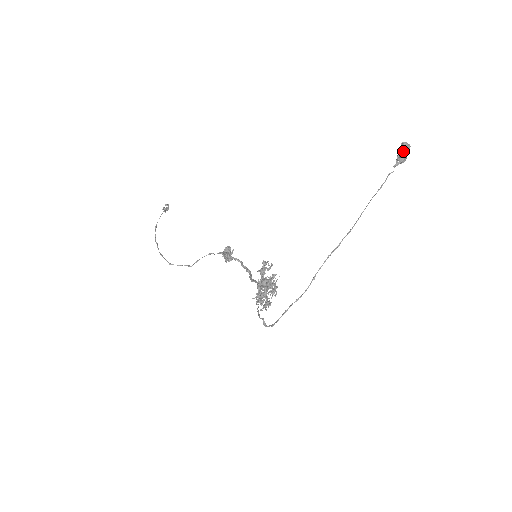
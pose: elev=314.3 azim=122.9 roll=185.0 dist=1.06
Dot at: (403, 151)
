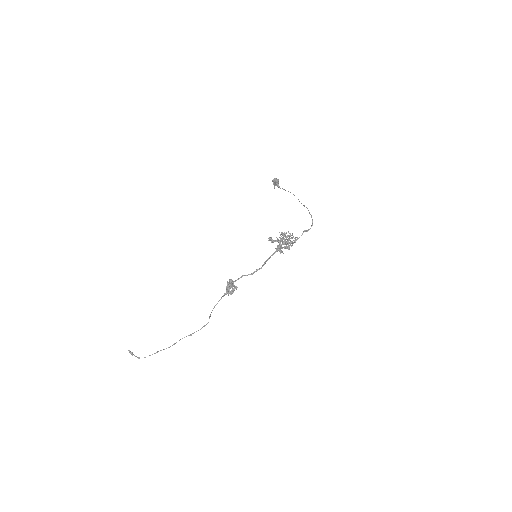
Dot at: (277, 180)
